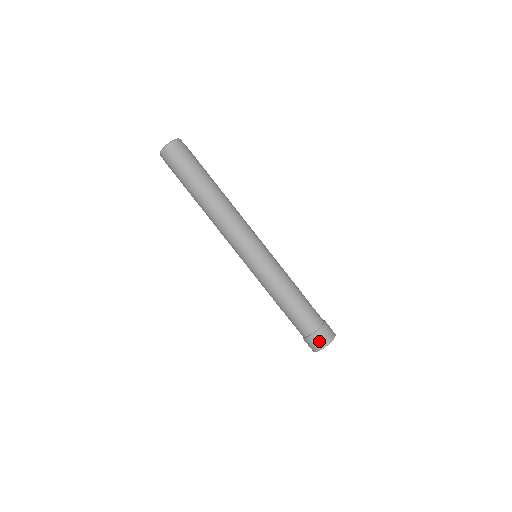
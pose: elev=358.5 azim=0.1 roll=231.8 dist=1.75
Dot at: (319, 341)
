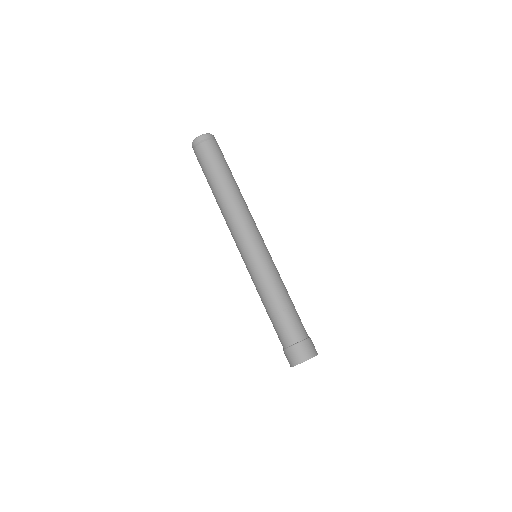
Dot at: (312, 347)
